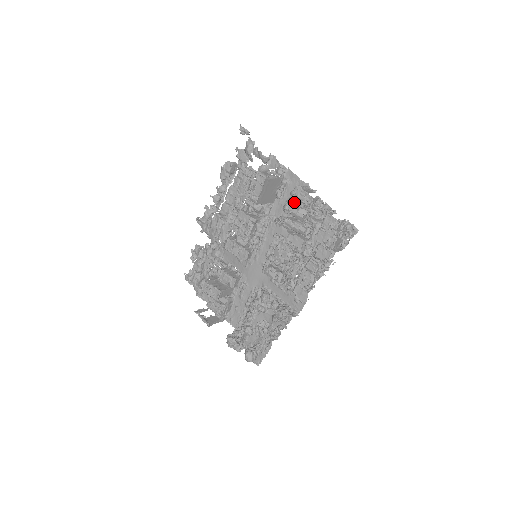
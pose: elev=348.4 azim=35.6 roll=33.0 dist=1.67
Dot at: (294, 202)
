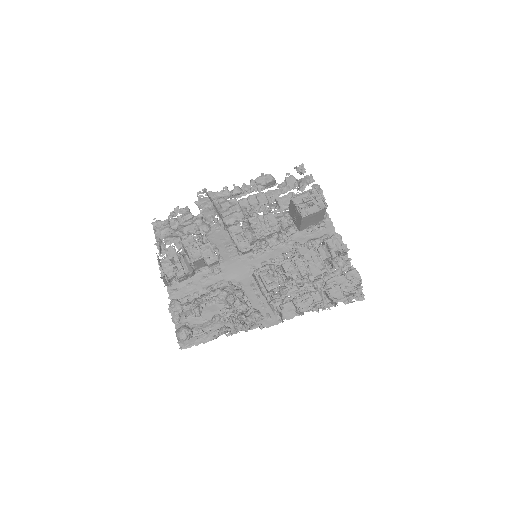
Dot at: (329, 242)
